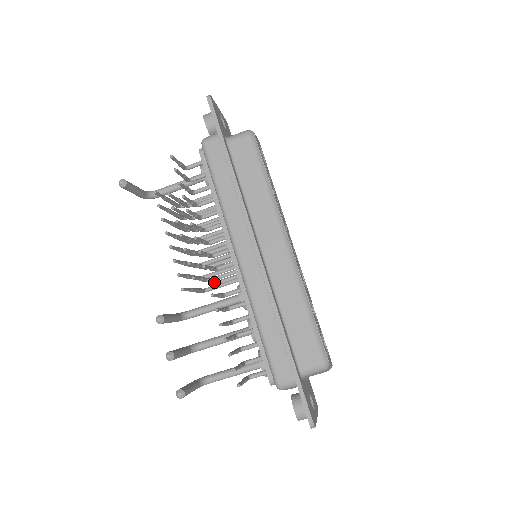
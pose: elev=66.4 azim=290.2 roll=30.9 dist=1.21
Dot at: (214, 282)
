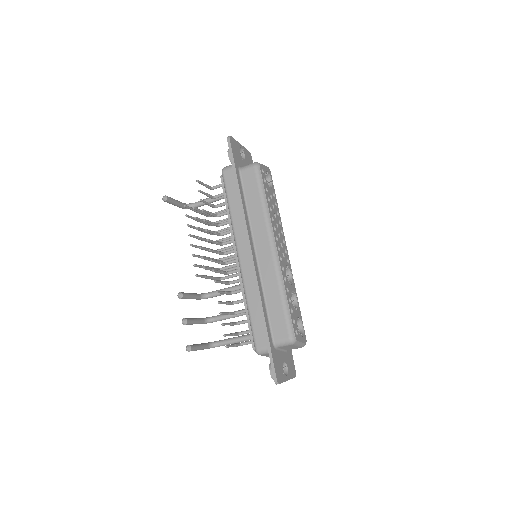
Dot at: (220, 272)
